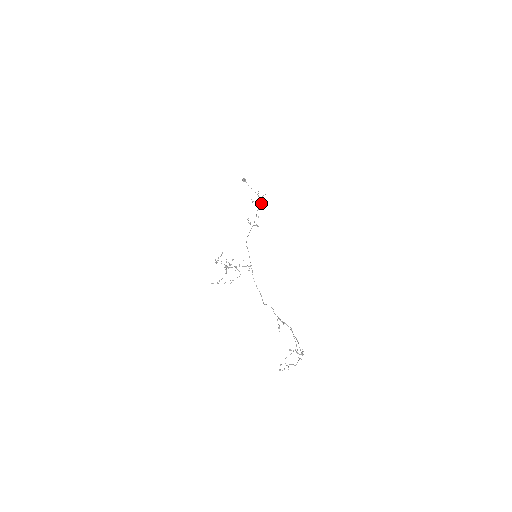
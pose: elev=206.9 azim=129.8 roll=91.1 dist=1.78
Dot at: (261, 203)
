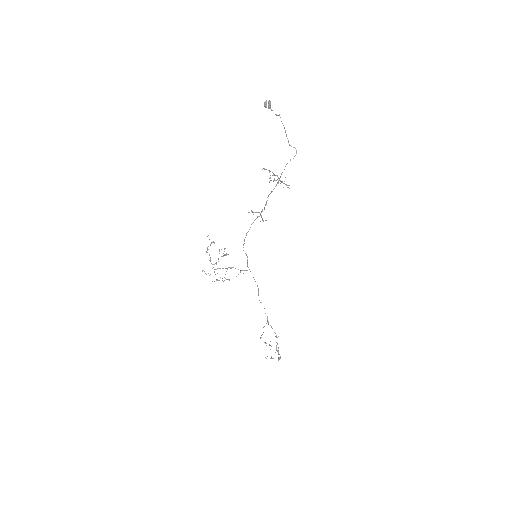
Dot at: (279, 180)
